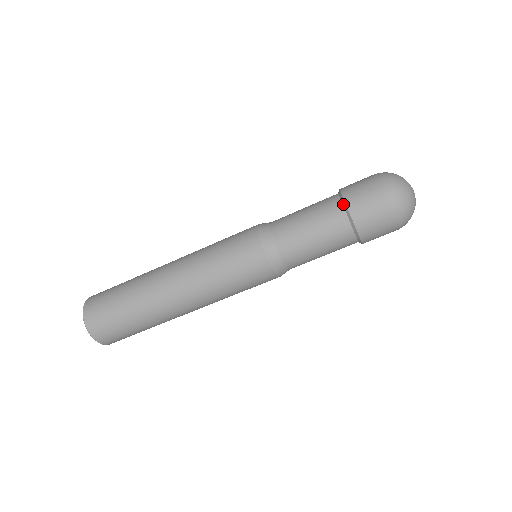
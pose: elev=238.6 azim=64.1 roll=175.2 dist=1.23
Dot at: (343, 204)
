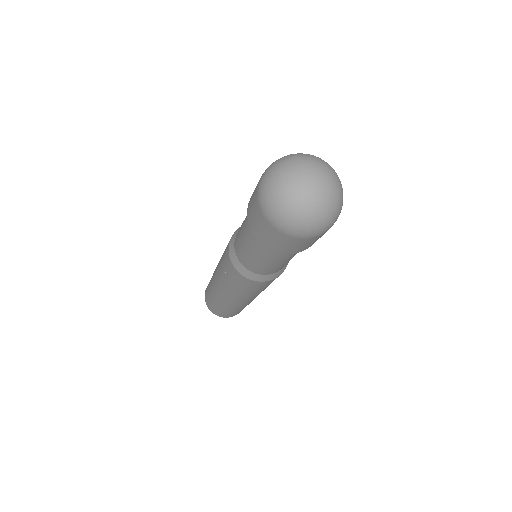
Dot at: occluded
